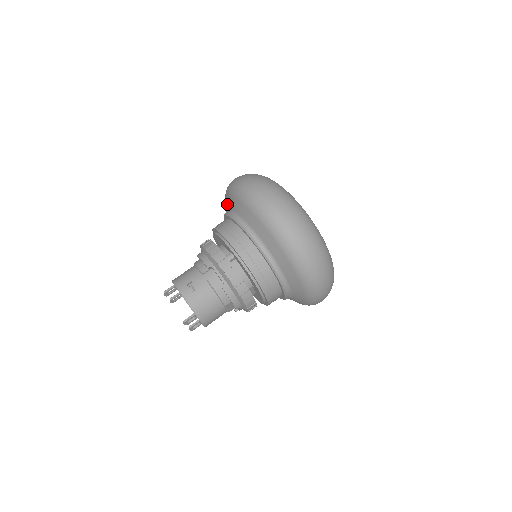
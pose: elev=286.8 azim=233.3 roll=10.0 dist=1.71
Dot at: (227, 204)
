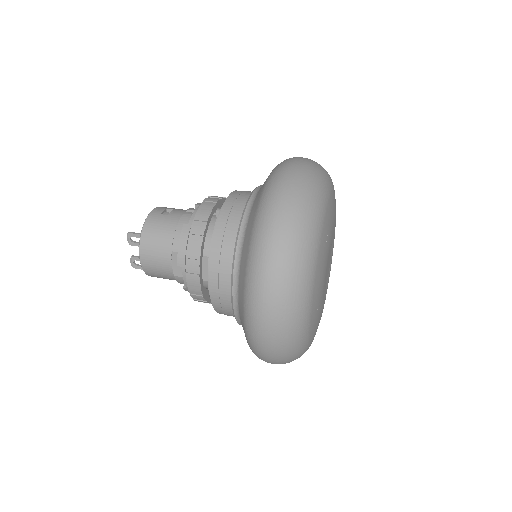
Dot at: occluded
